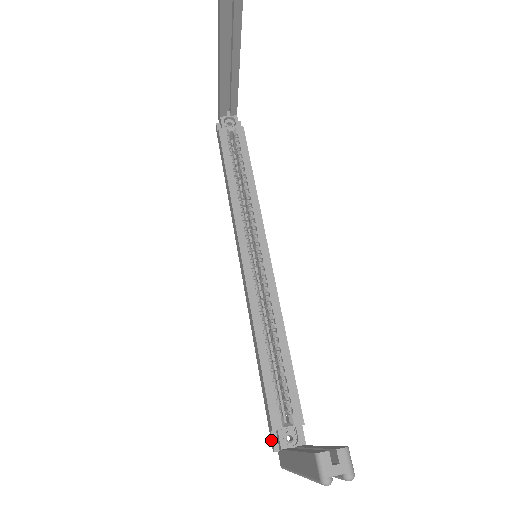
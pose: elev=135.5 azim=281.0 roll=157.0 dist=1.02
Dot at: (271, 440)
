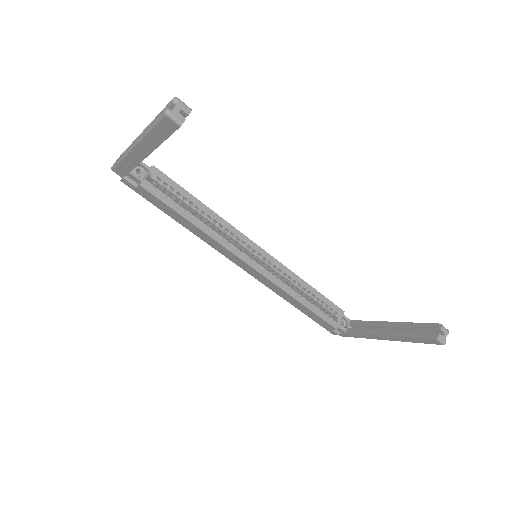
Dot at: (331, 332)
